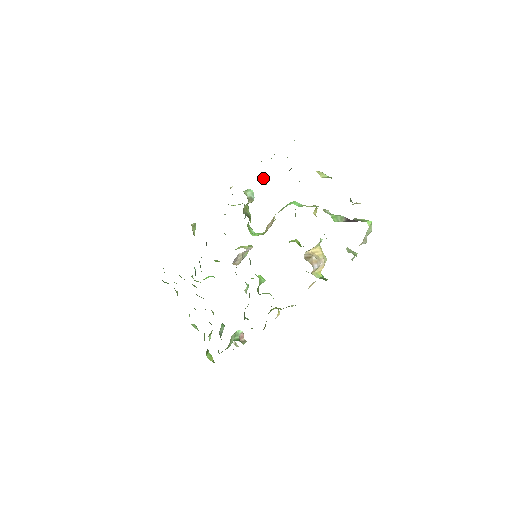
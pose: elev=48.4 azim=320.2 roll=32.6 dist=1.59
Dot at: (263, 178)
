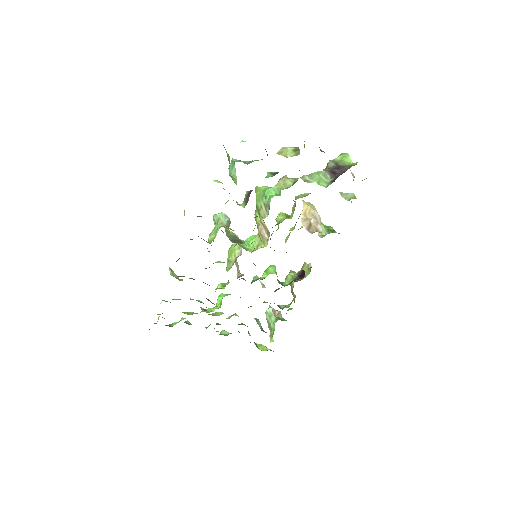
Dot at: occluded
